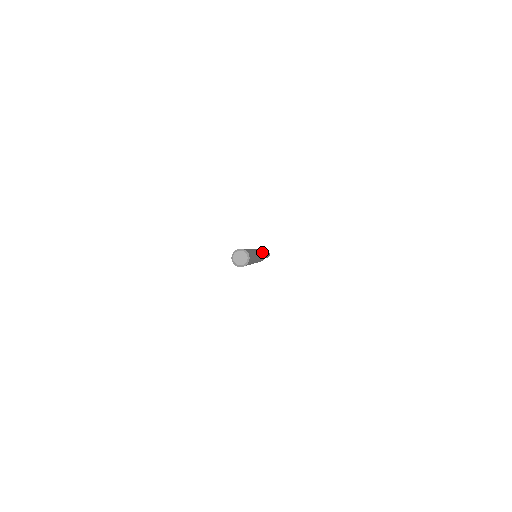
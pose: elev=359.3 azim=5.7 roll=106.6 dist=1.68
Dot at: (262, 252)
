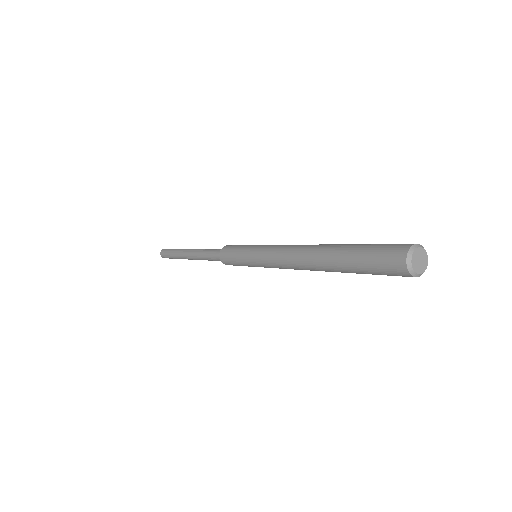
Dot at: occluded
